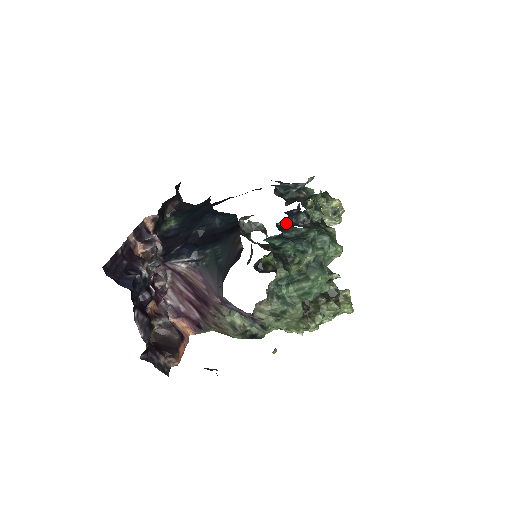
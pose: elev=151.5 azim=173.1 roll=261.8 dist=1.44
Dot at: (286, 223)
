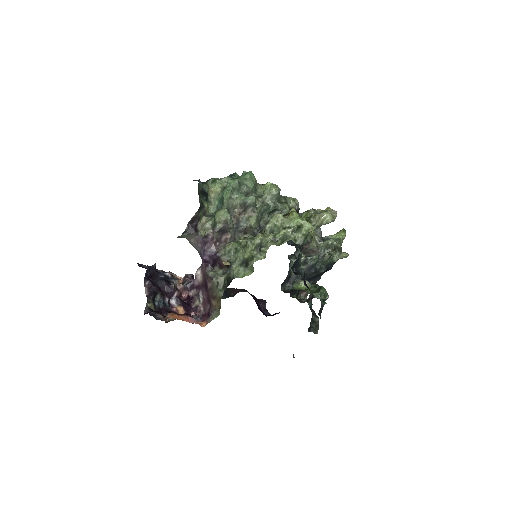
Dot at: occluded
